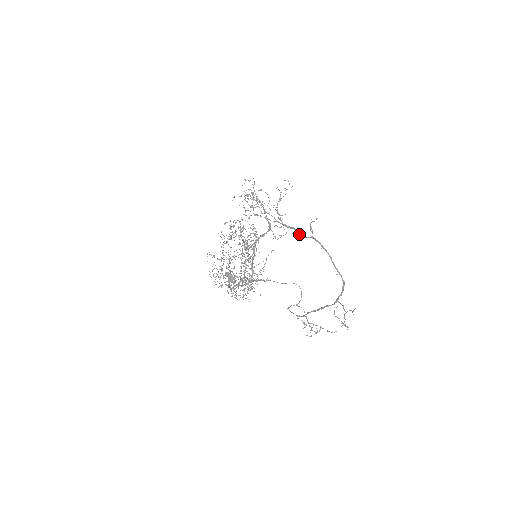
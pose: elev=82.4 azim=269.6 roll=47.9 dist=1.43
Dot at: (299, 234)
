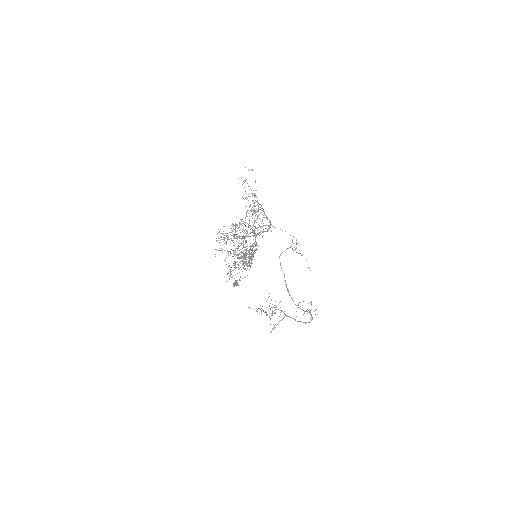
Dot at: occluded
